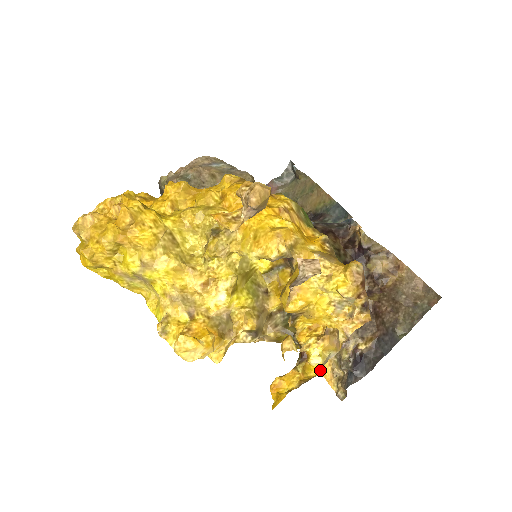
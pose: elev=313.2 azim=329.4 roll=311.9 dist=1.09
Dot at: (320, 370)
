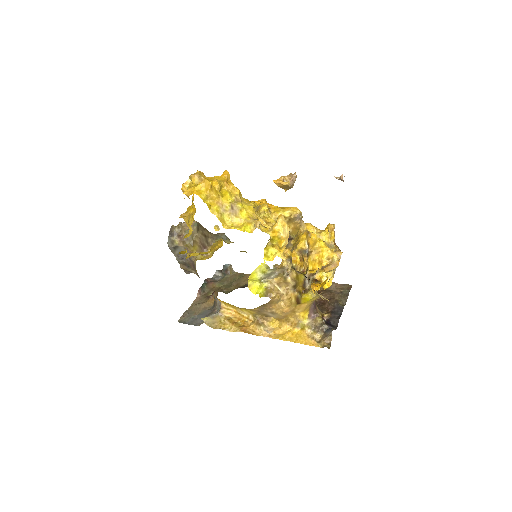
Dot at: (329, 285)
